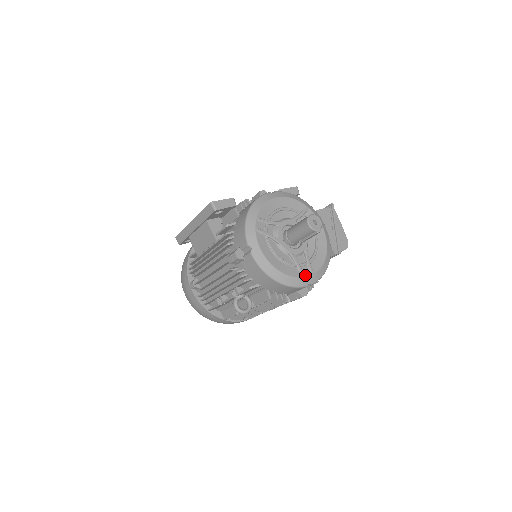
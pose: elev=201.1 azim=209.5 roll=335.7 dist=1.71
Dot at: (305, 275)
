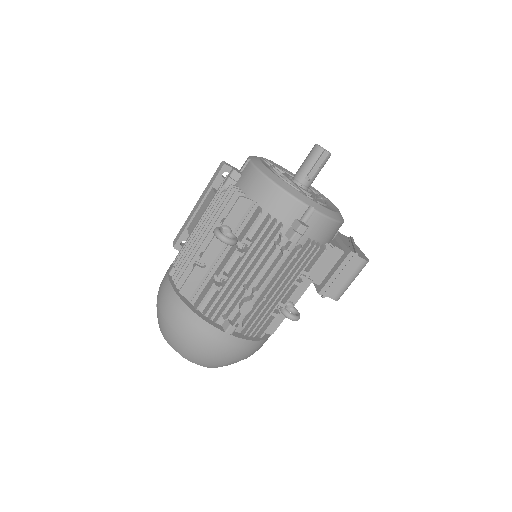
Dot at: occluded
